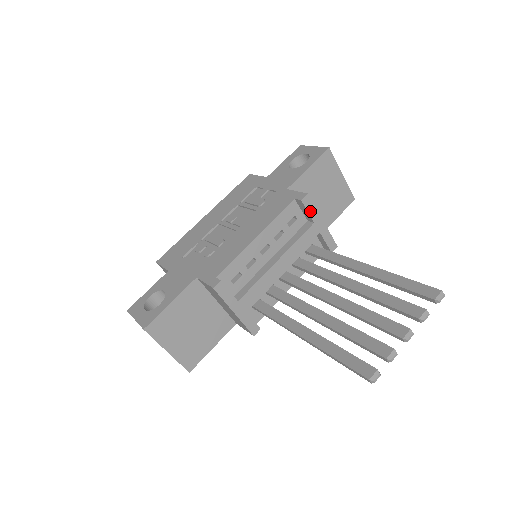
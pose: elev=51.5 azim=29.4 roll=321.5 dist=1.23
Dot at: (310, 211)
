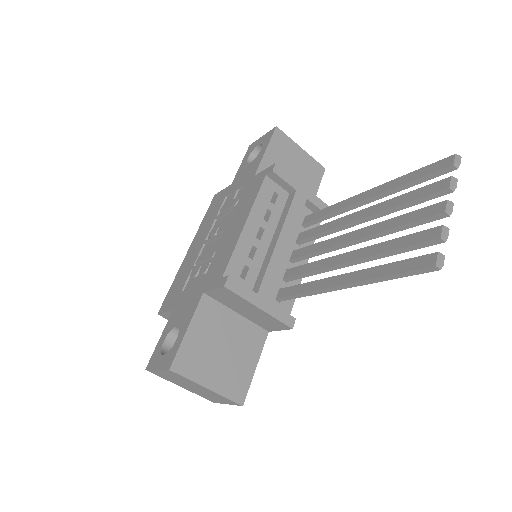
Dot at: (286, 180)
